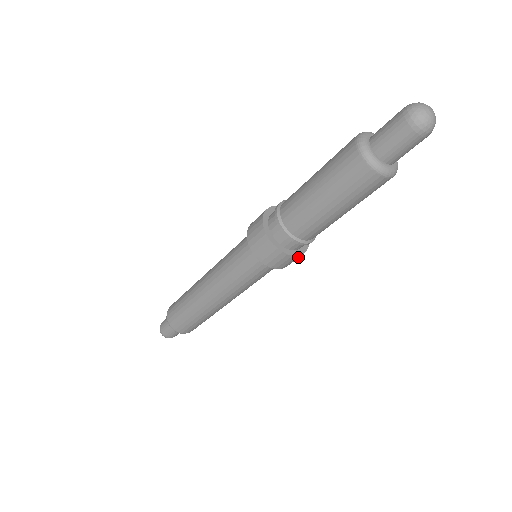
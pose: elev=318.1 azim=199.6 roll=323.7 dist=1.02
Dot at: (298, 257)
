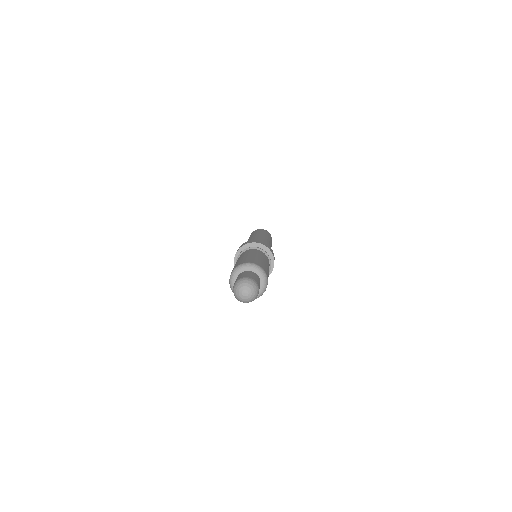
Dot at: (273, 267)
